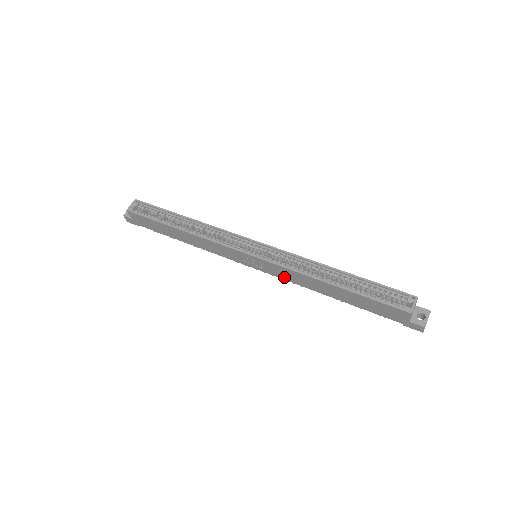
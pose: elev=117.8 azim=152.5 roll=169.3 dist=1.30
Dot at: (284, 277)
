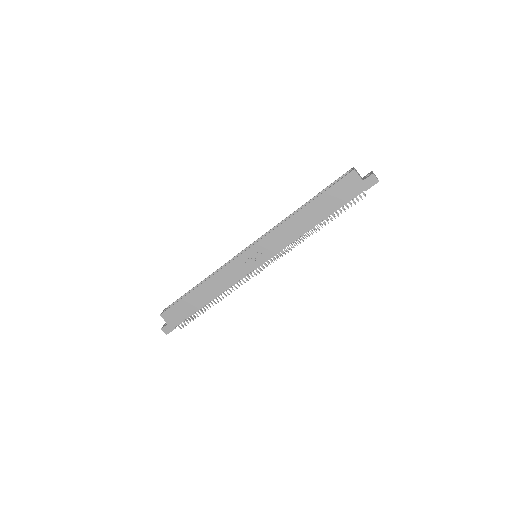
Dot at: (280, 246)
